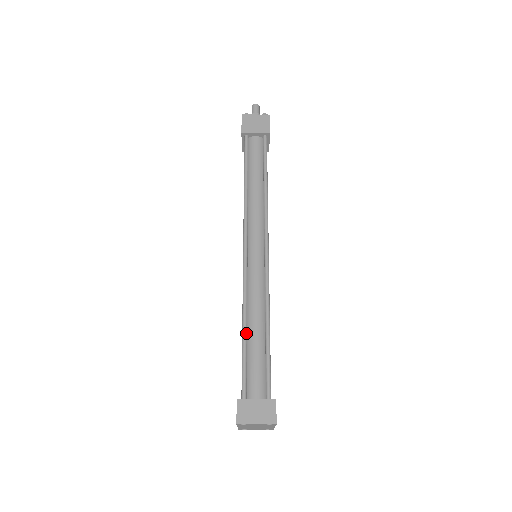
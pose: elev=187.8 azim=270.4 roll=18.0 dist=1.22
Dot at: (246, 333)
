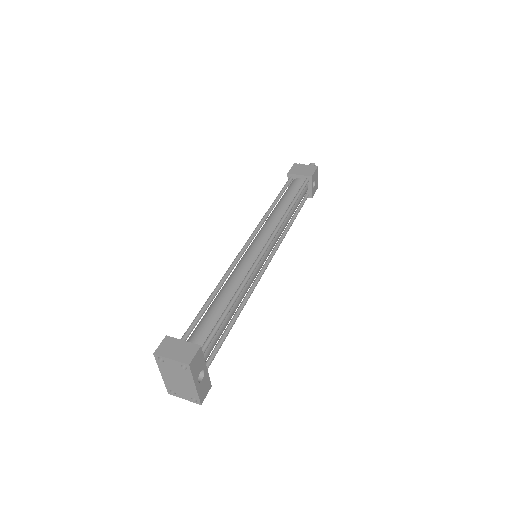
Dot at: (210, 300)
